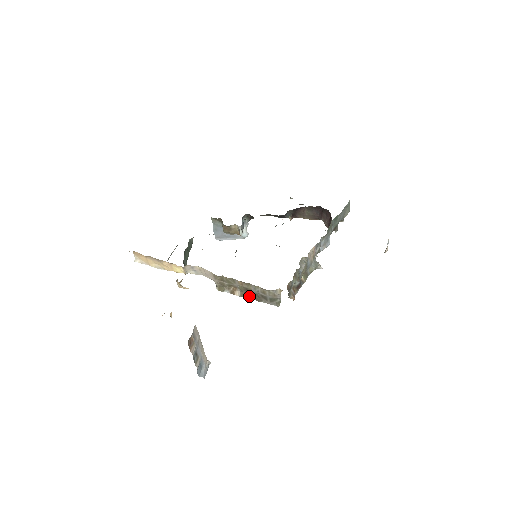
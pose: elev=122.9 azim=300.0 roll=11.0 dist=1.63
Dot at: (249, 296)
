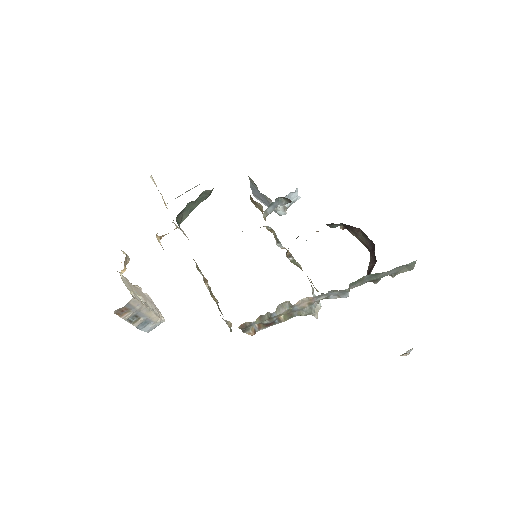
Dot at: (214, 297)
